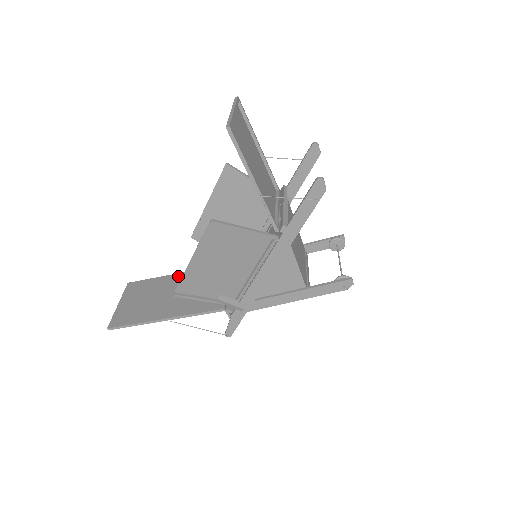
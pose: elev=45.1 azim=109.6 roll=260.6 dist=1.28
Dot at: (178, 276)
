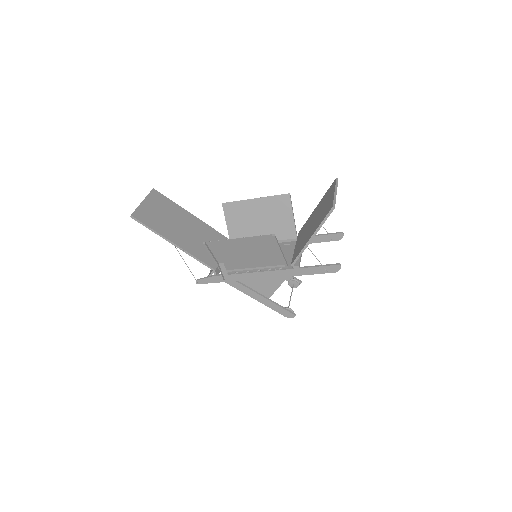
Dot at: (191, 216)
